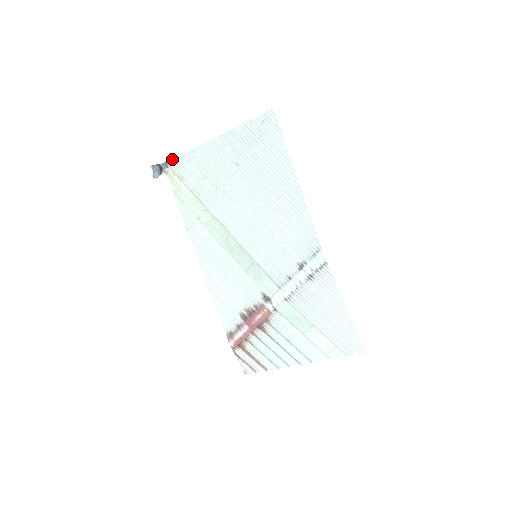
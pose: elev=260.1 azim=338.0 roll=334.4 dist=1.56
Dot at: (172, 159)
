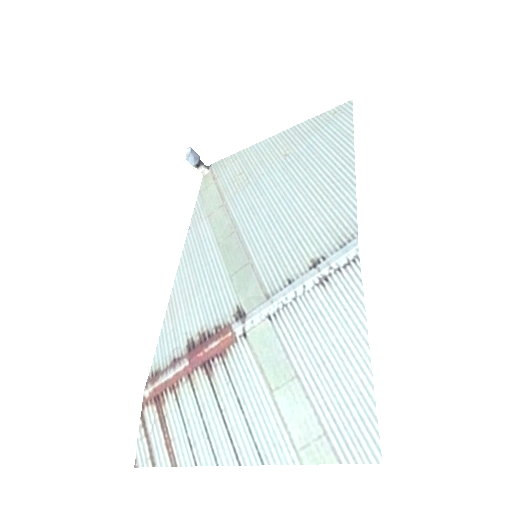
Dot at: (218, 161)
